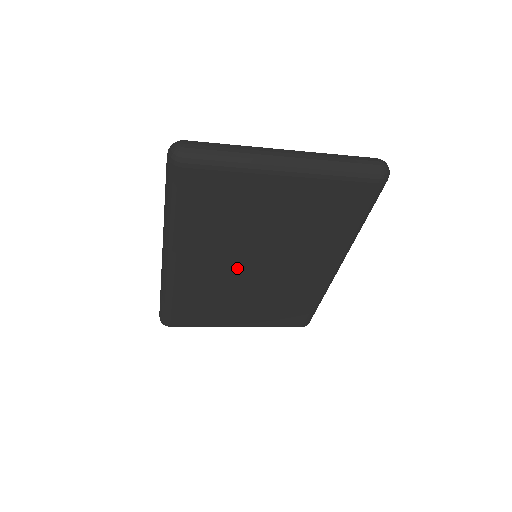
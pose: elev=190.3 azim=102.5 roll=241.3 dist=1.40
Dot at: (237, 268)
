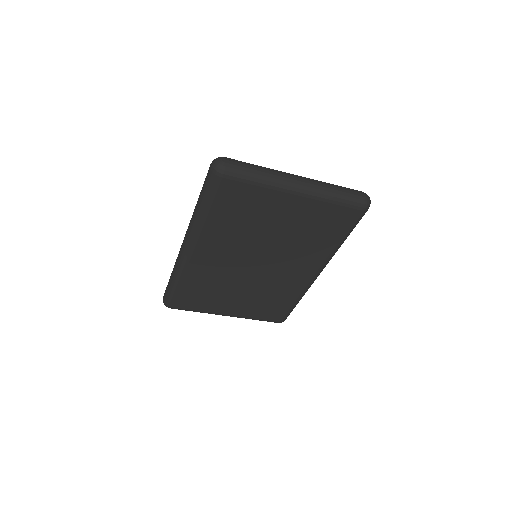
Dot at: (240, 263)
